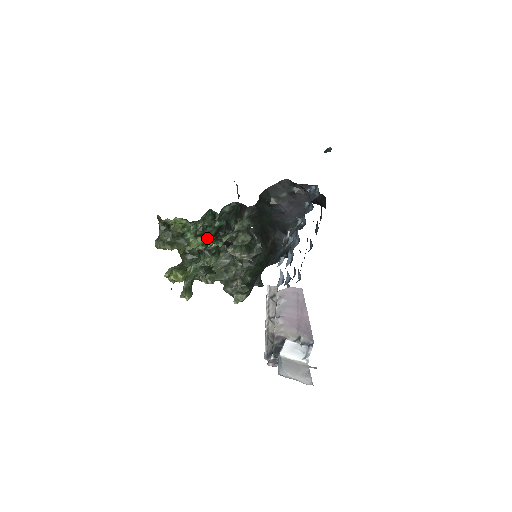
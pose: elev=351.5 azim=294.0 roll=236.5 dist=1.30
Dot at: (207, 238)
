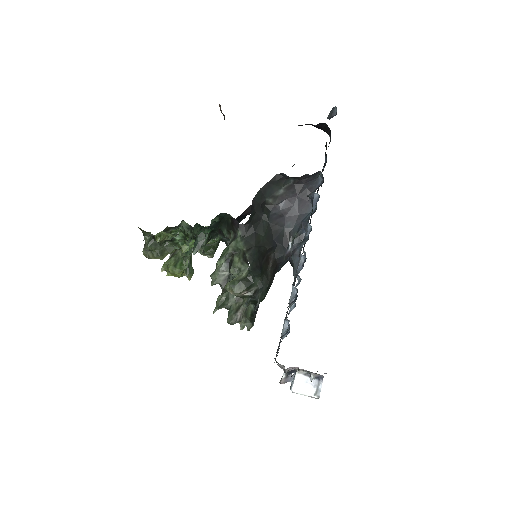
Dot at: occluded
